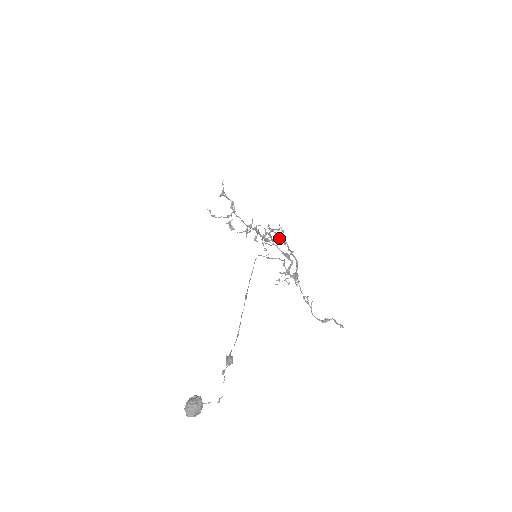
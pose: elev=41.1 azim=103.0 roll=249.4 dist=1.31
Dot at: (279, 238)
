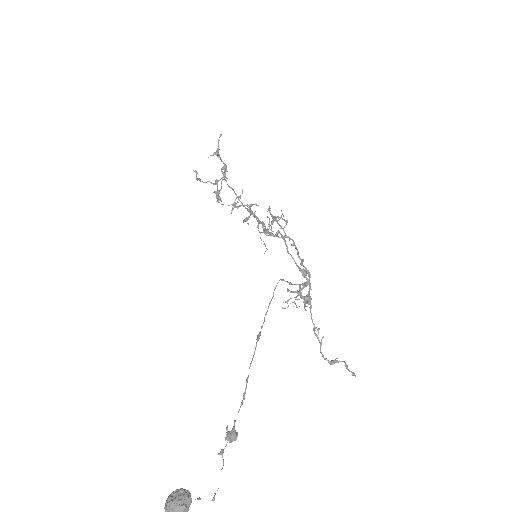
Dot at: (285, 235)
